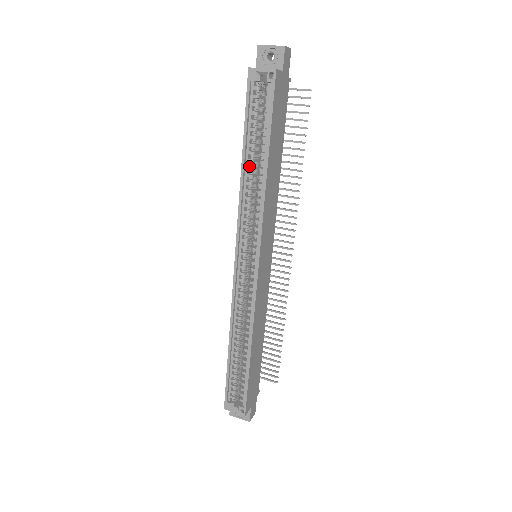
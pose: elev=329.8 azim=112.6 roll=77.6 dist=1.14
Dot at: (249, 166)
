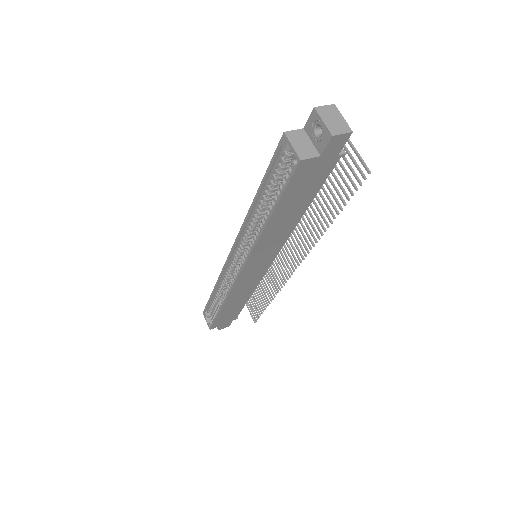
Dot at: (261, 204)
